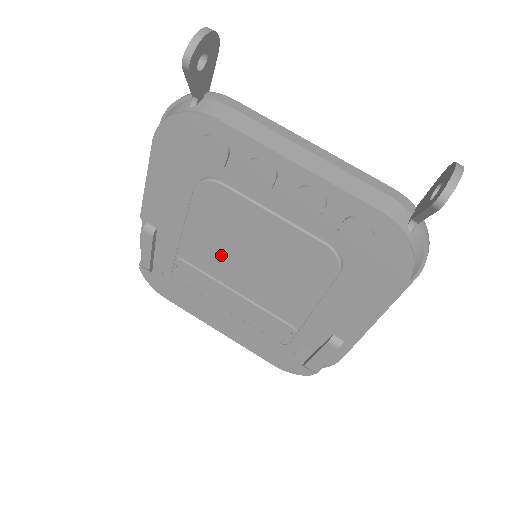
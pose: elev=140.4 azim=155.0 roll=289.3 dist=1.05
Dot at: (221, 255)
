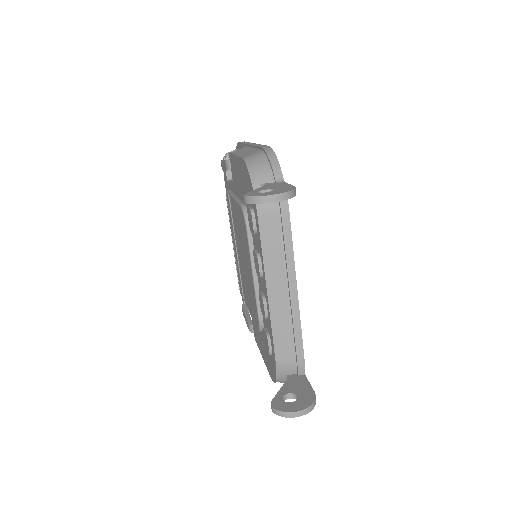
Dot at: (238, 234)
